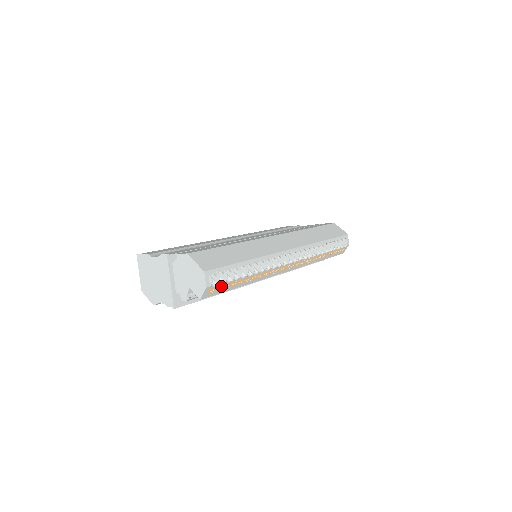
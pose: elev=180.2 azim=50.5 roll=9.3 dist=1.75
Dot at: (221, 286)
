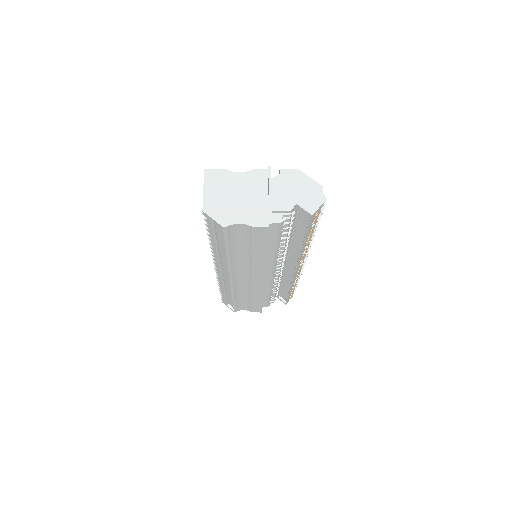
Dot at: (315, 219)
